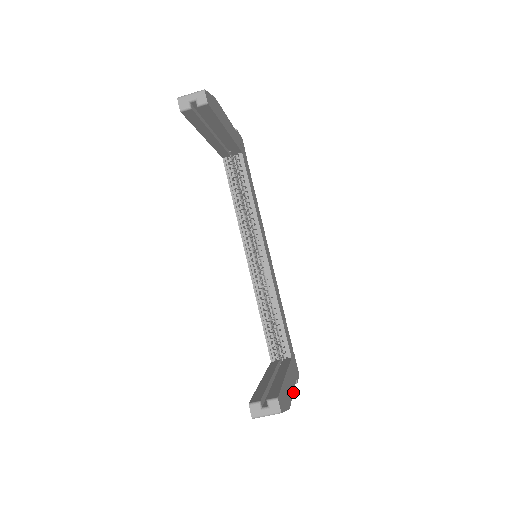
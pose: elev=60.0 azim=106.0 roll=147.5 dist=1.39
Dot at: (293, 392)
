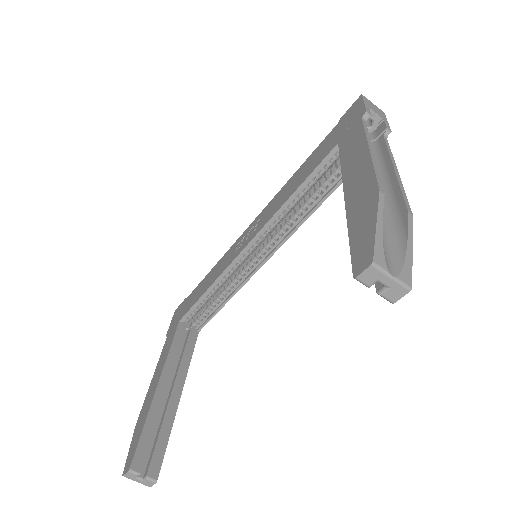
Dot at: occluded
